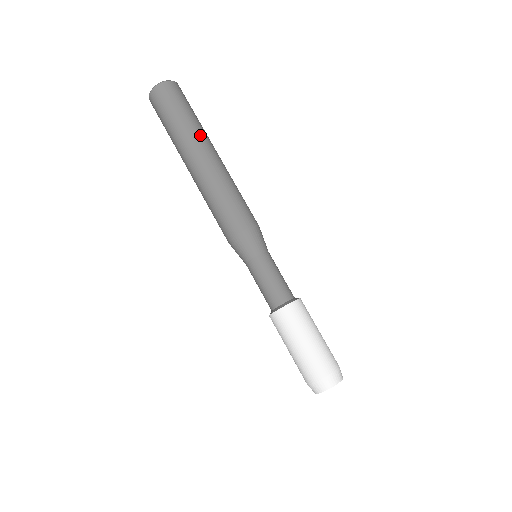
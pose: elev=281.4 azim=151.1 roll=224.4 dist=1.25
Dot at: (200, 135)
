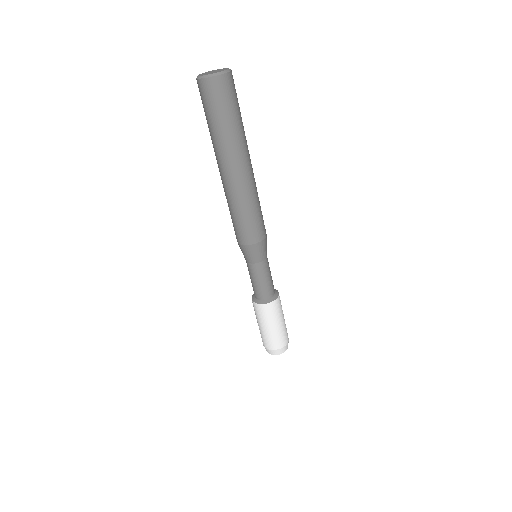
Dot at: occluded
